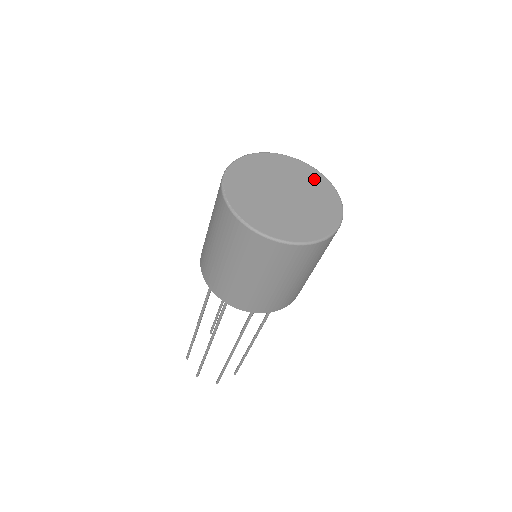
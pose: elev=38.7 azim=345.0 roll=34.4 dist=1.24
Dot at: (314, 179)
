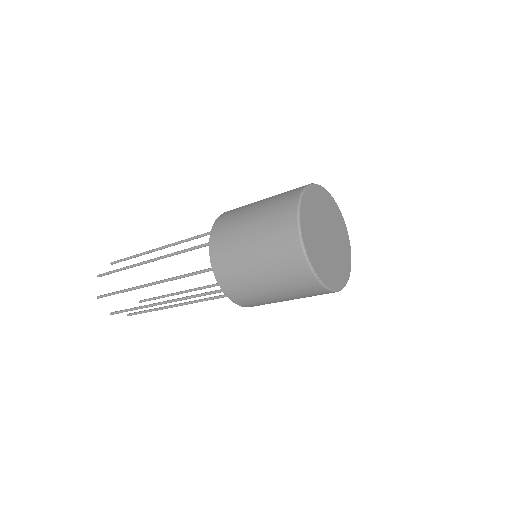
Dot at: (335, 211)
